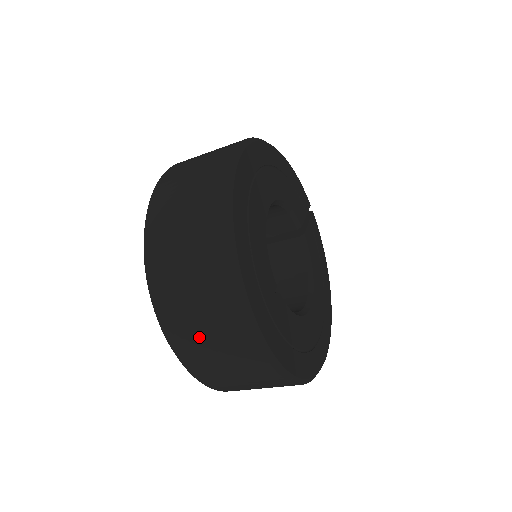
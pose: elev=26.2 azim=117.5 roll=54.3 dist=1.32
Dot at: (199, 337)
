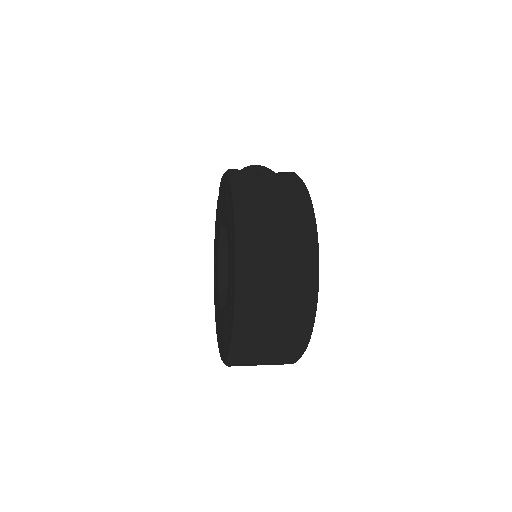
Dot at: (260, 358)
